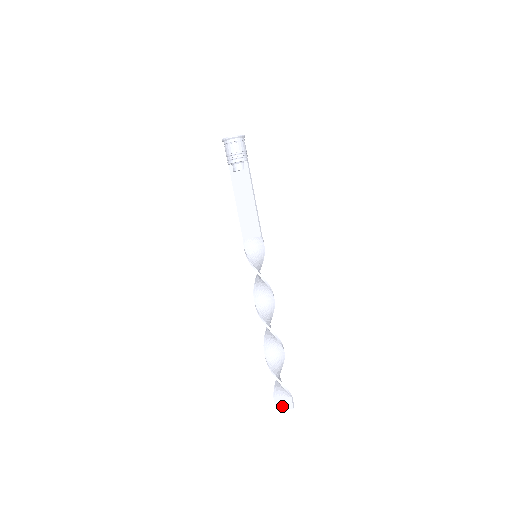
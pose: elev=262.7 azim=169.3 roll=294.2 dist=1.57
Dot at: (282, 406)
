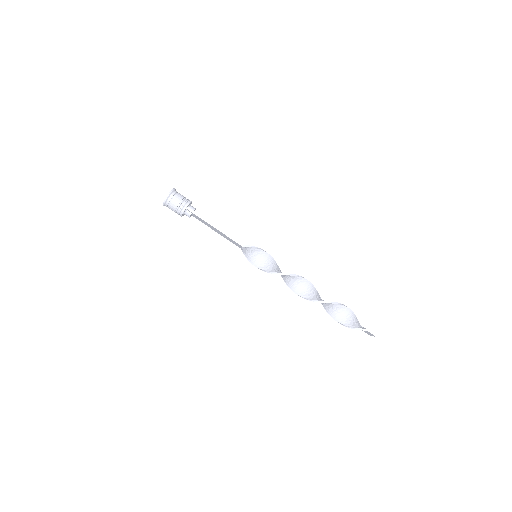
Dot at: (370, 335)
